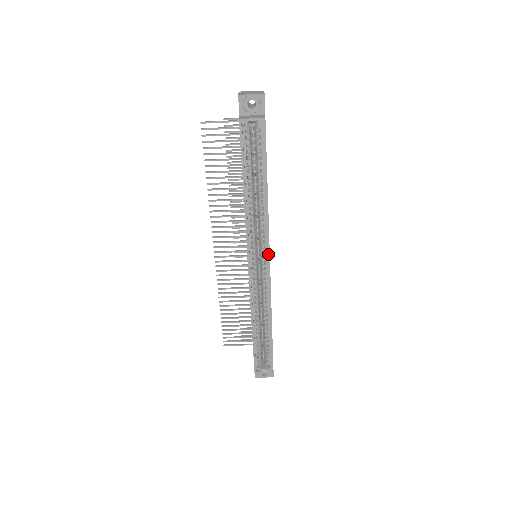
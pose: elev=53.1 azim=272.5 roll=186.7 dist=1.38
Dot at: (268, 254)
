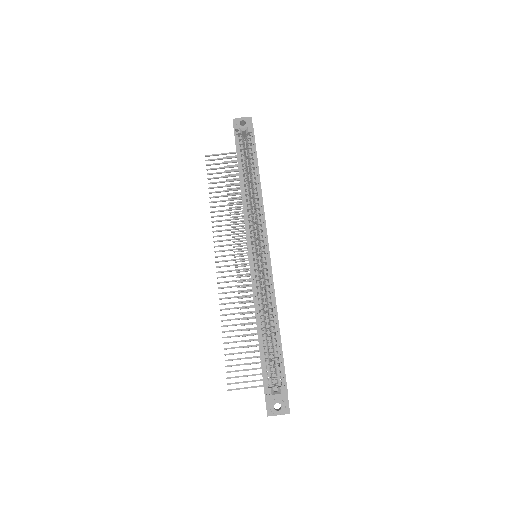
Dot at: (266, 236)
